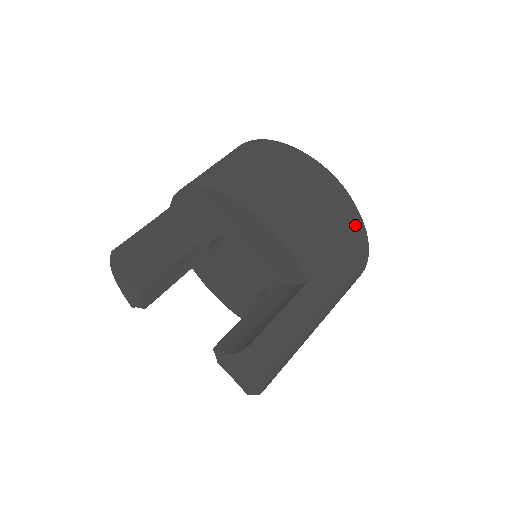
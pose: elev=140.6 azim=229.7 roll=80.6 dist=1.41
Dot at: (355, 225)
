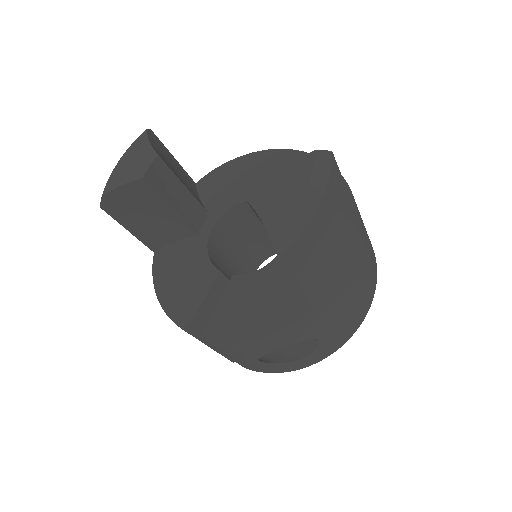
Dot at: (374, 257)
